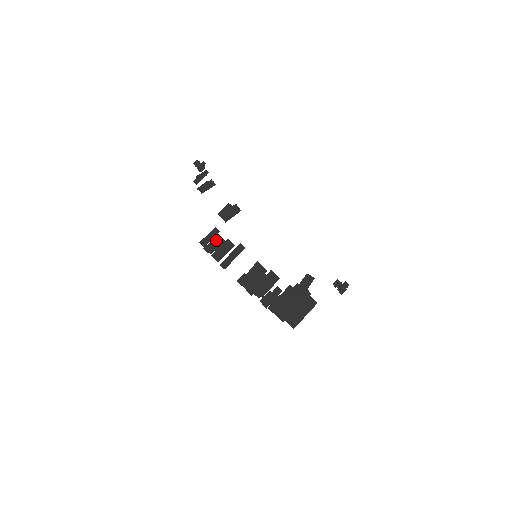
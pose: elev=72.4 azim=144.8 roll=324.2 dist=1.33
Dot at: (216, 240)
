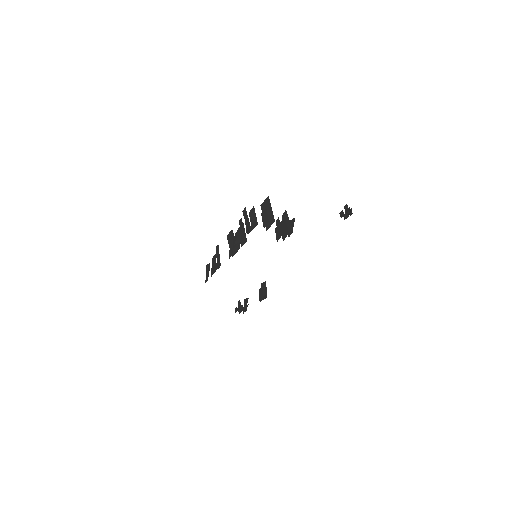
Dot at: (208, 267)
